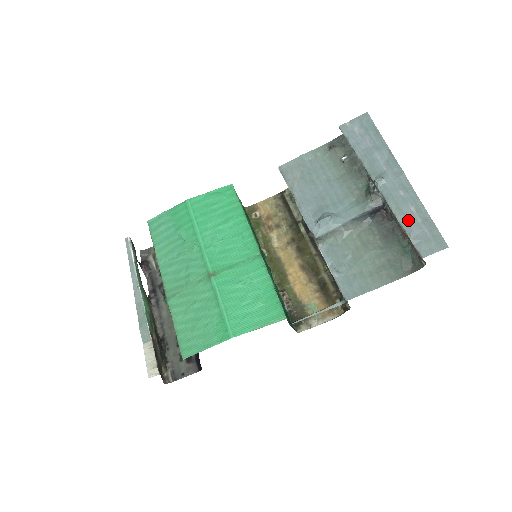
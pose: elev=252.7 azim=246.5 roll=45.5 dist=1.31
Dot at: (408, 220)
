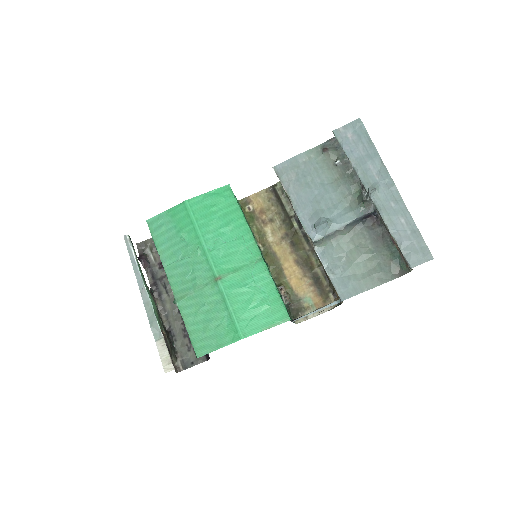
Dot at: (399, 231)
